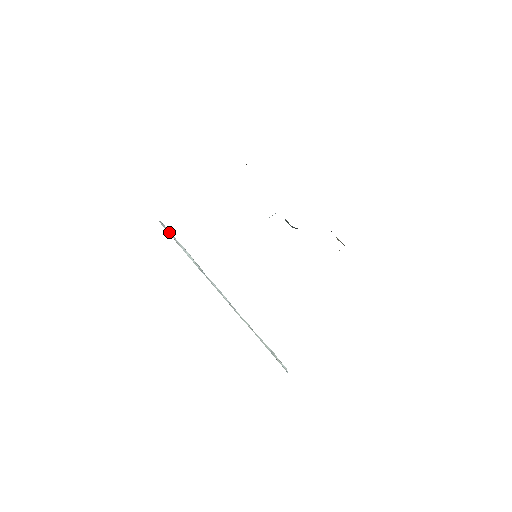
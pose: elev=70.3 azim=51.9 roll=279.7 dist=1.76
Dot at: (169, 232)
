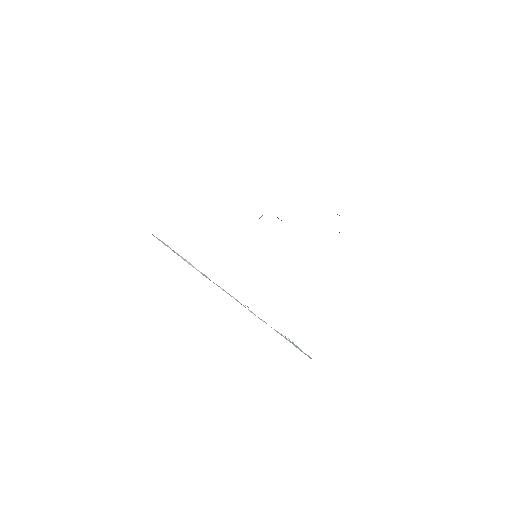
Dot at: (164, 244)
